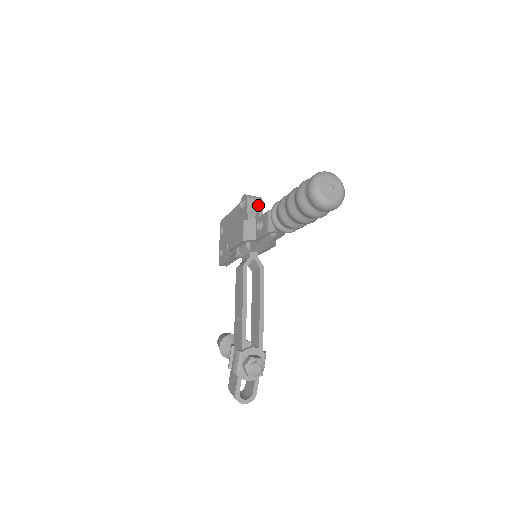
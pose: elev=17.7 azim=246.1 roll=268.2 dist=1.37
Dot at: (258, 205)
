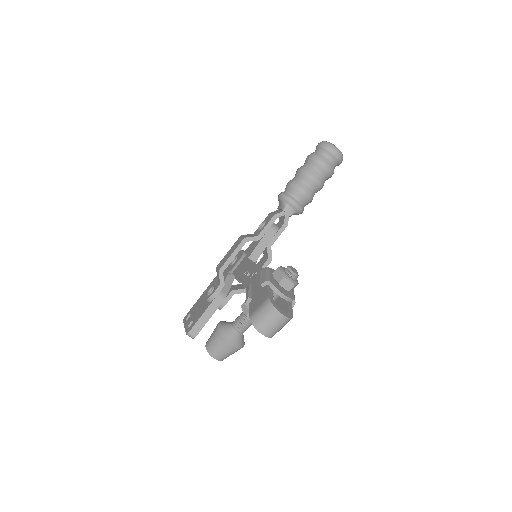
Dot at: occluded
